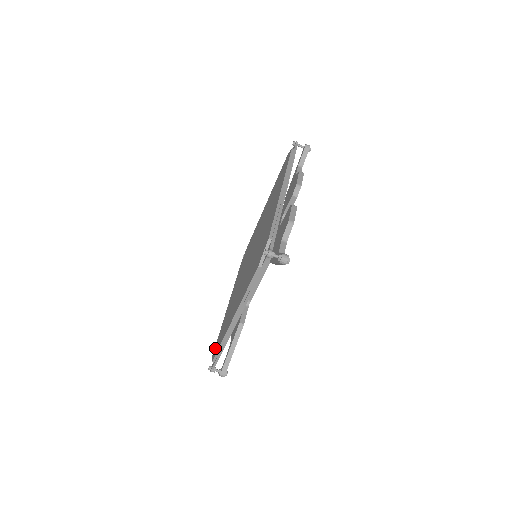
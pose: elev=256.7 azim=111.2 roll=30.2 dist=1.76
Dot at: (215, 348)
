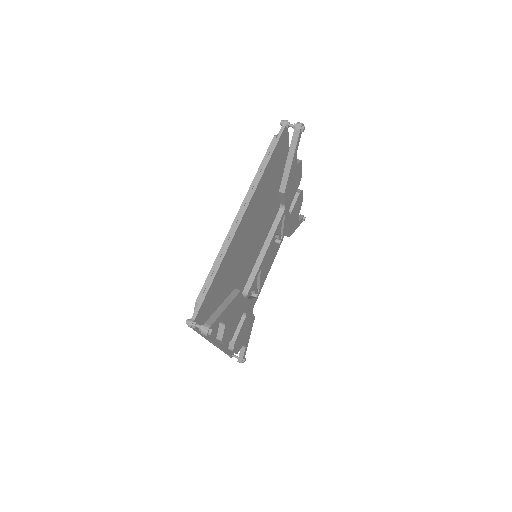
Dot at: occluded
